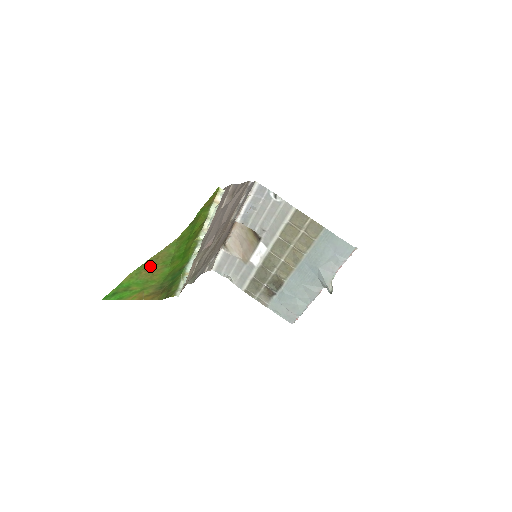
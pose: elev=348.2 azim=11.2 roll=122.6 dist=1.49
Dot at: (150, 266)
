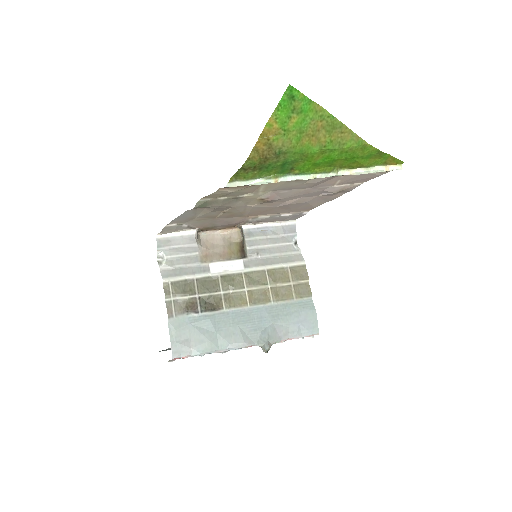
Dot at: (329, 128)
